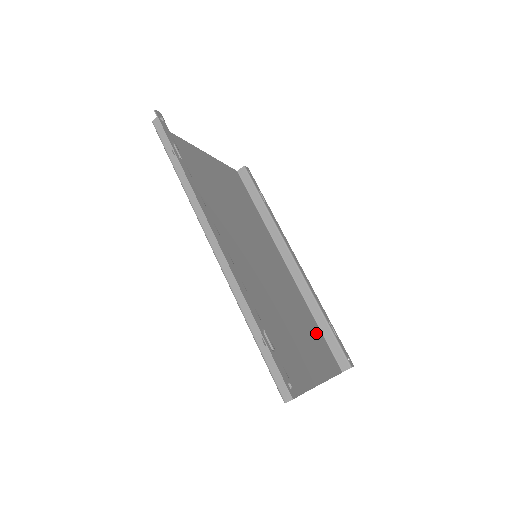
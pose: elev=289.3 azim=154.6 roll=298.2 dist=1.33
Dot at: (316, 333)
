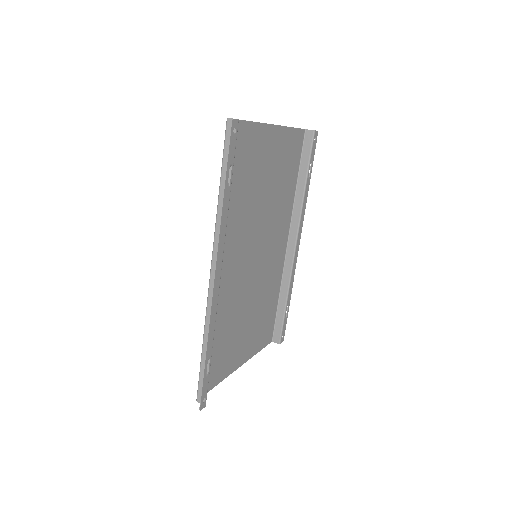
Dot at: (270, 313)
